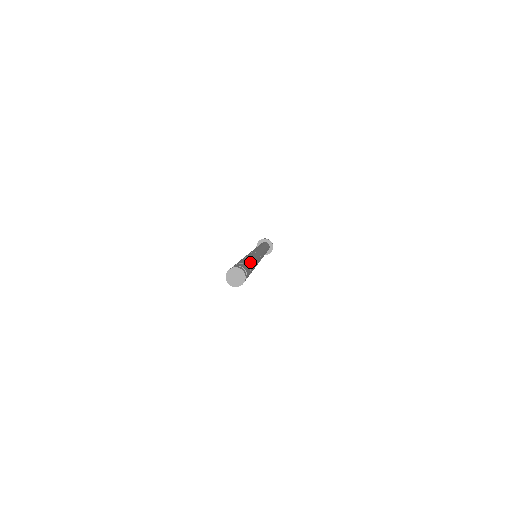
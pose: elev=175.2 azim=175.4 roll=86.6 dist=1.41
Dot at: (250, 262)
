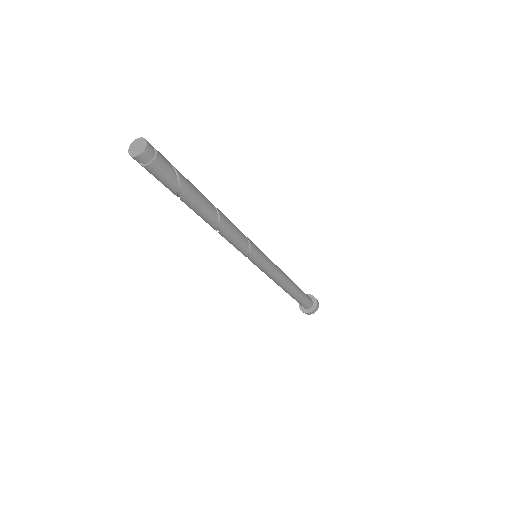
Dot at: (196, 190)
